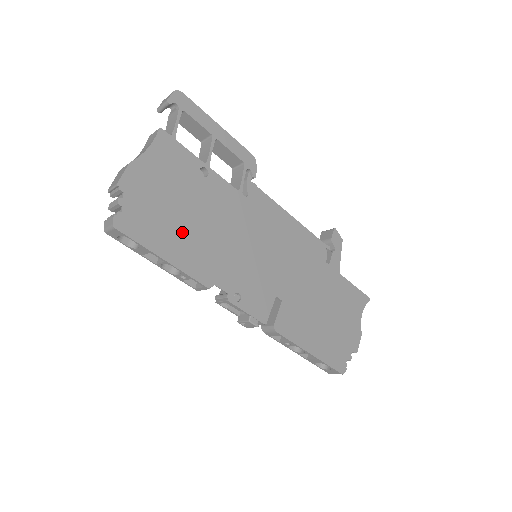
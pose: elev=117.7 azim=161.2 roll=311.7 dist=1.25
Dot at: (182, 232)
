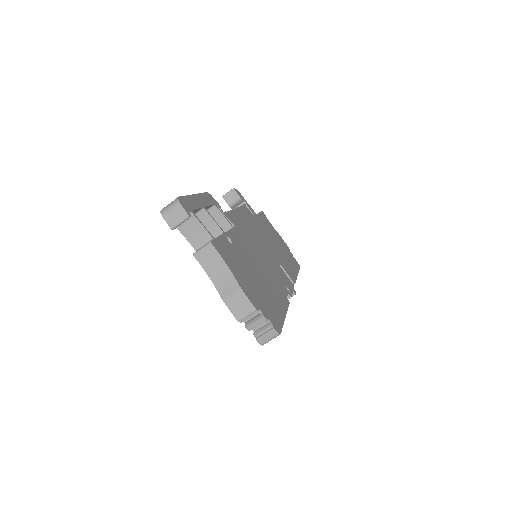
Dot at: (268, 291)
